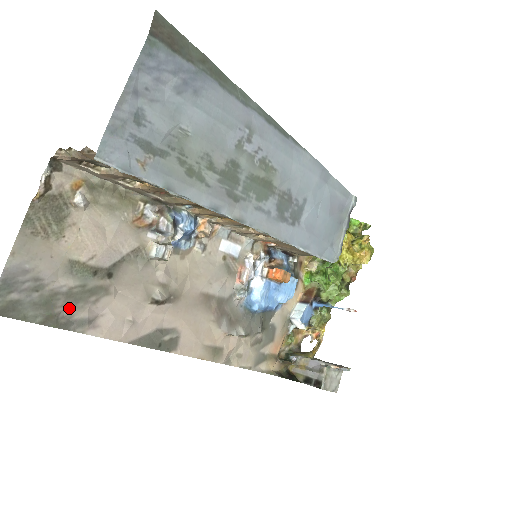
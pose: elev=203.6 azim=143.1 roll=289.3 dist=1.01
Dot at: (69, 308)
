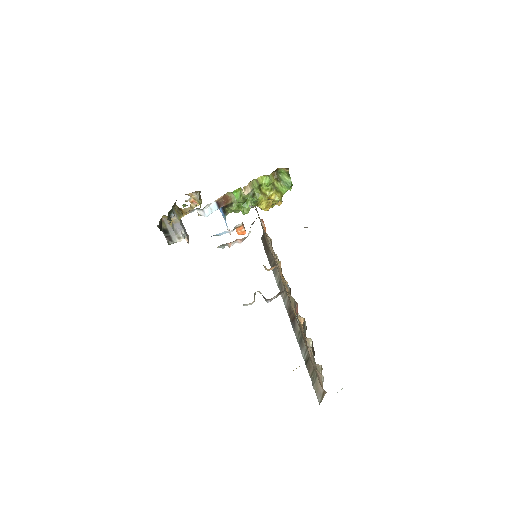
Dot at: occluded
